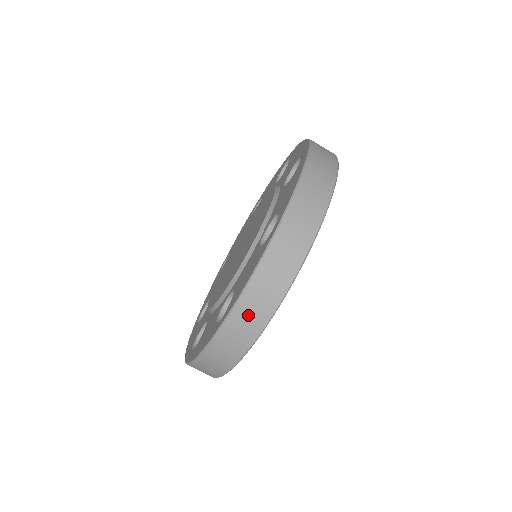
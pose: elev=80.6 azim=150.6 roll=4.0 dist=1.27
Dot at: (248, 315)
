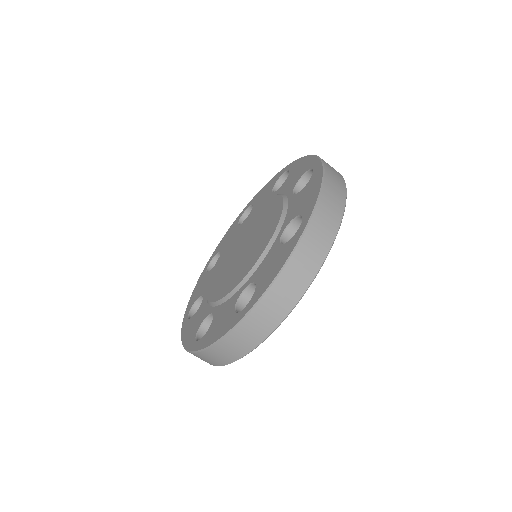
Dot at: (328, 210)
